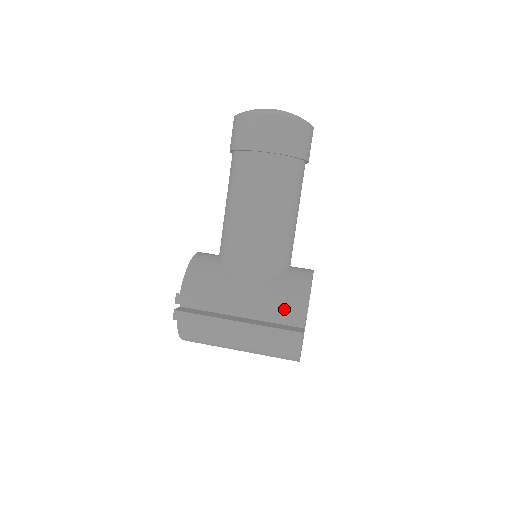
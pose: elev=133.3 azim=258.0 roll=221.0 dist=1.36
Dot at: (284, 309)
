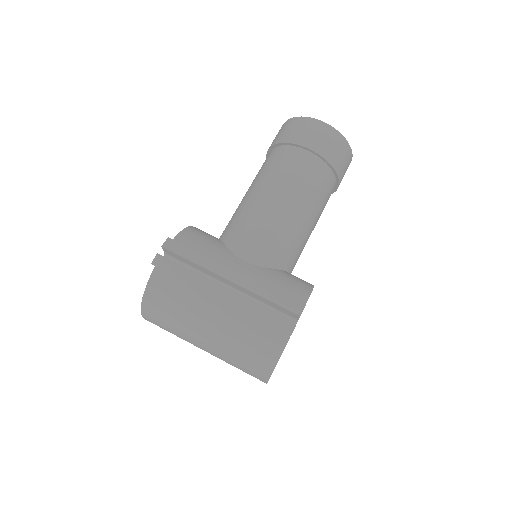
Dot at: occluded
